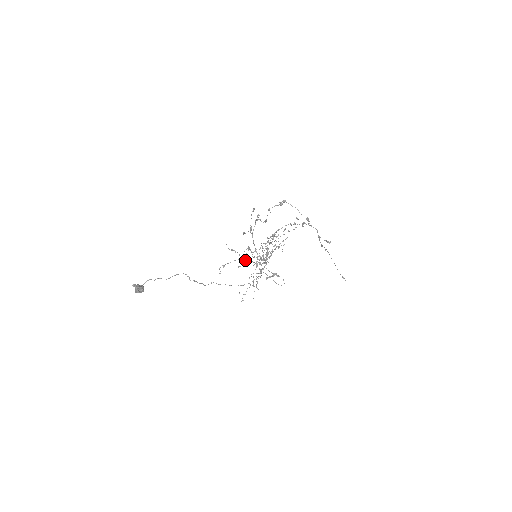
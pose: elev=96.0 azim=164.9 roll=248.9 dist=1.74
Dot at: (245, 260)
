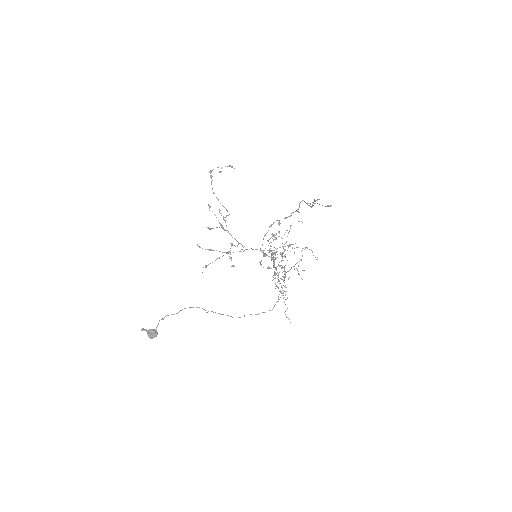
Dot at: (227, 253)
